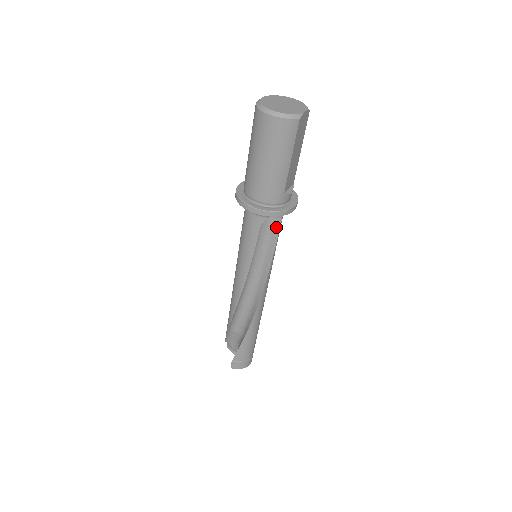
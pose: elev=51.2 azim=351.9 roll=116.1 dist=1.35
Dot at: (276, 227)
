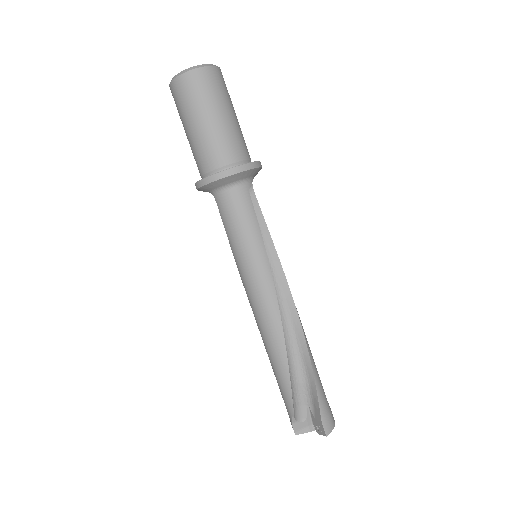
Dot at: (254, 204)
